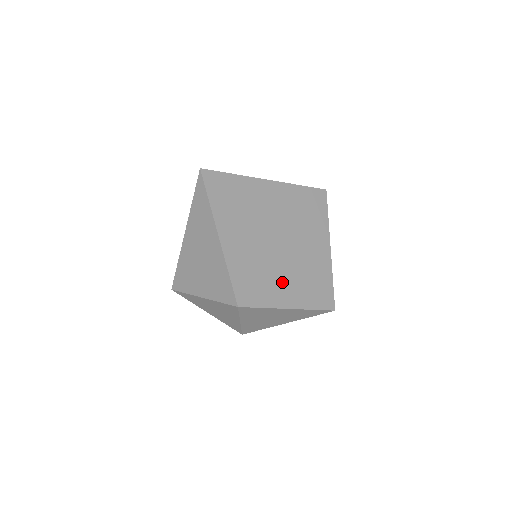
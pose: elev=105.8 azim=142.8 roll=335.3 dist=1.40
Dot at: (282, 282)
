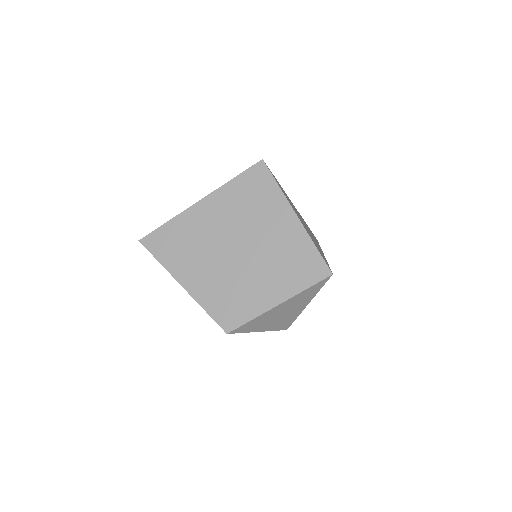
Dot at: (259, 285)
